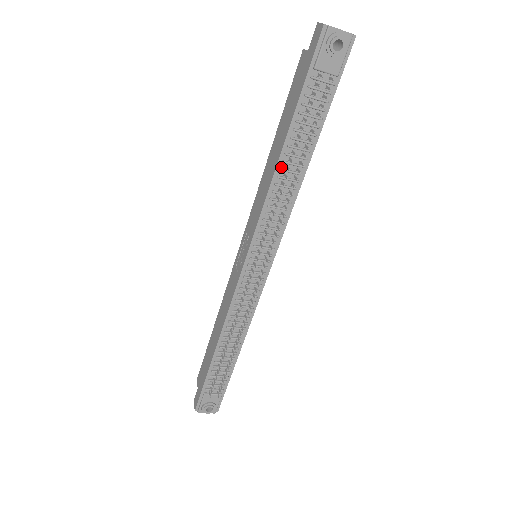
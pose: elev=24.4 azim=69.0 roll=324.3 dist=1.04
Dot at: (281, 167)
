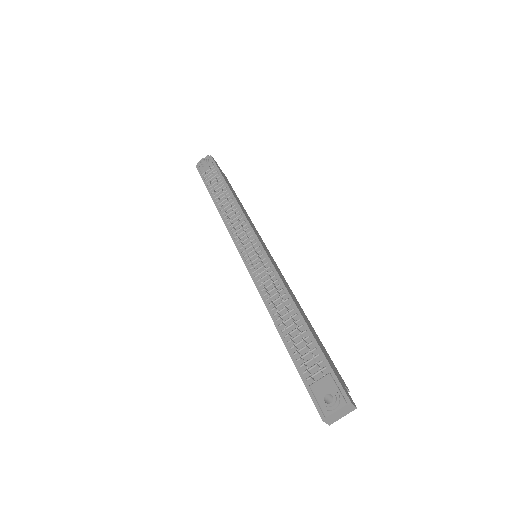
Dot at: (220, 208)
